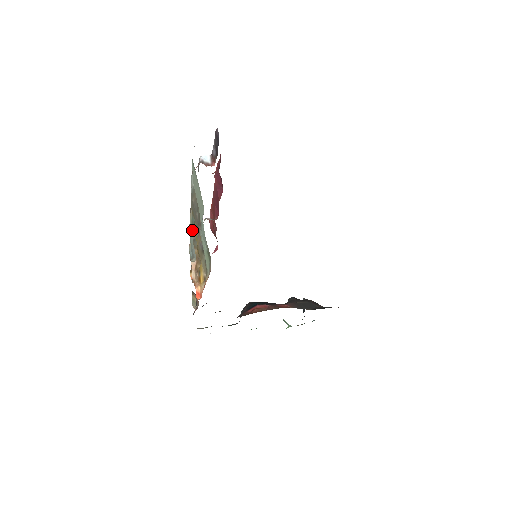
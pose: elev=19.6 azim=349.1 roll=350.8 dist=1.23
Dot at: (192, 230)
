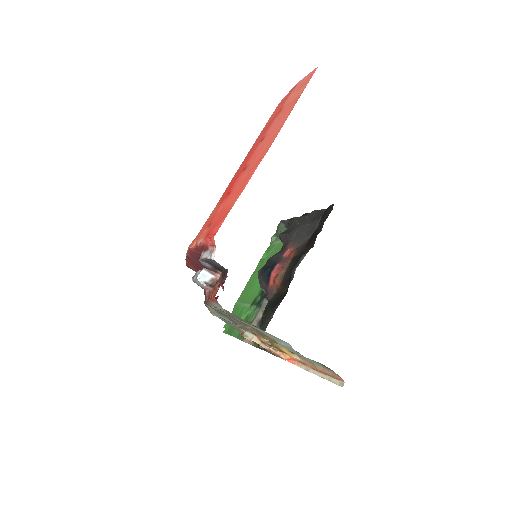
Dot at: occluded
